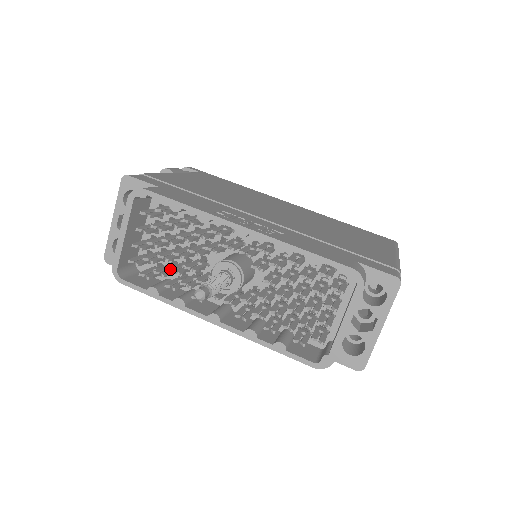
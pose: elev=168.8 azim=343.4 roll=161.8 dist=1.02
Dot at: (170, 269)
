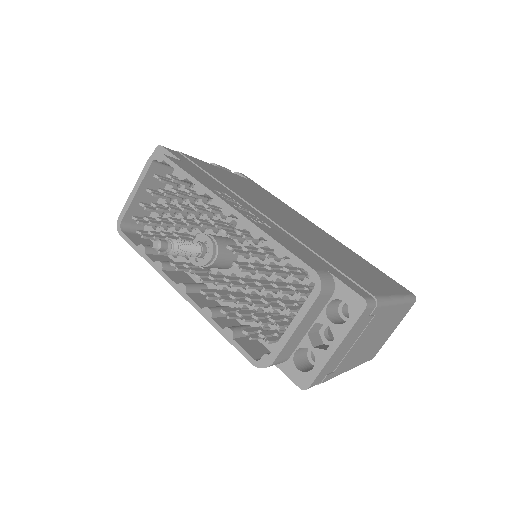
Dot at: (161, 232)
